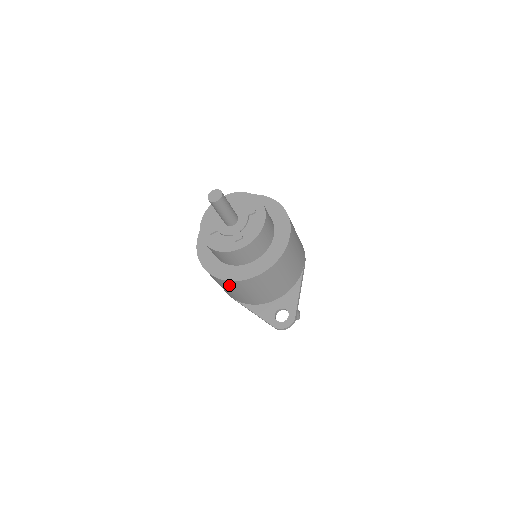
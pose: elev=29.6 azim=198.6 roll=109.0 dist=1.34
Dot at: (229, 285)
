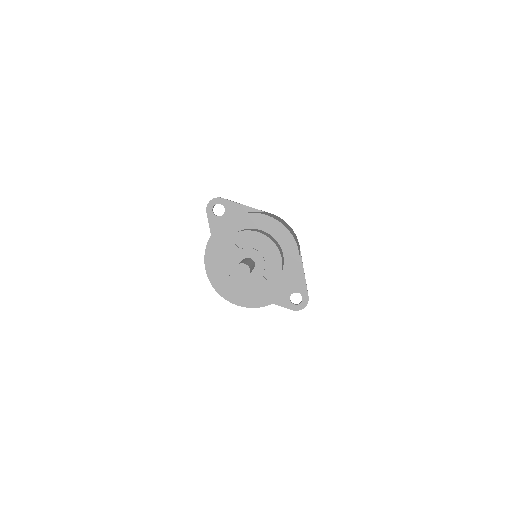
Dot at: occluded
